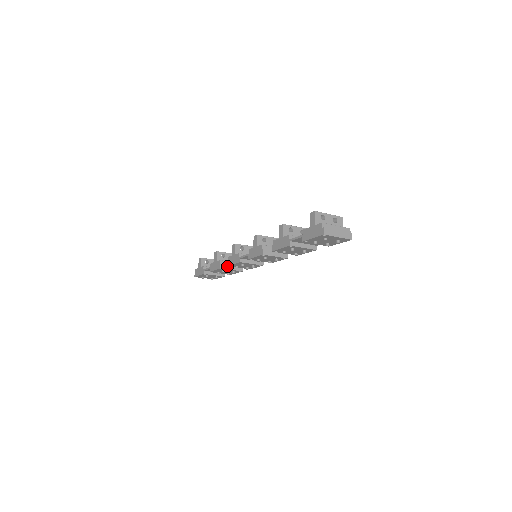
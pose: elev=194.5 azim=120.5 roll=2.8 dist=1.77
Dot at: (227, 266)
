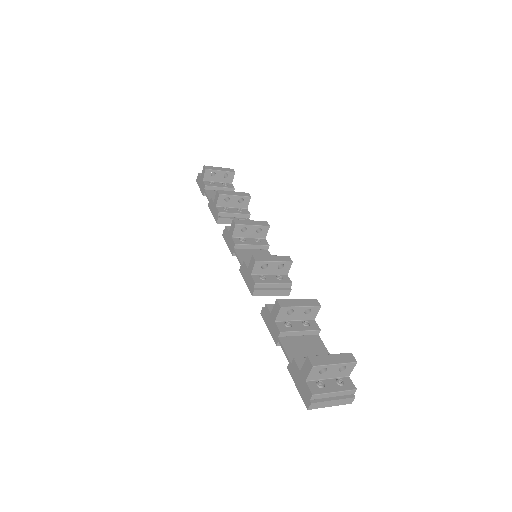
Dot at: (227, 220)
